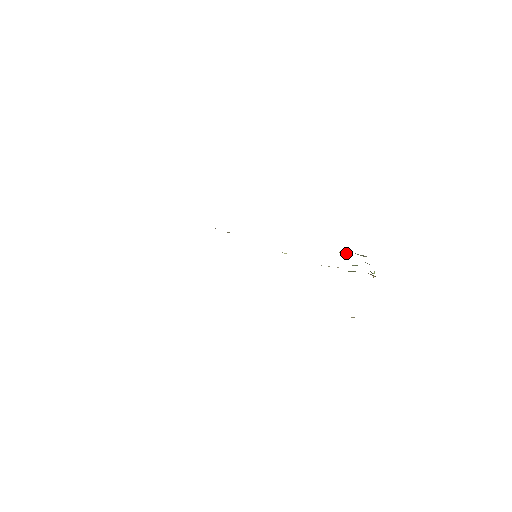
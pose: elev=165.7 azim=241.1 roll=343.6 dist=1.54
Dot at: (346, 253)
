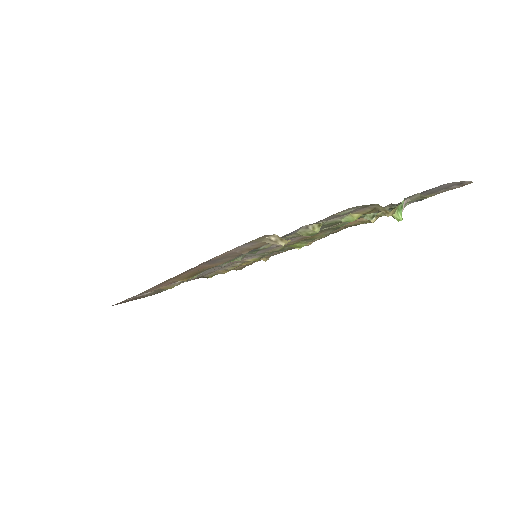
Dot at: occluded
